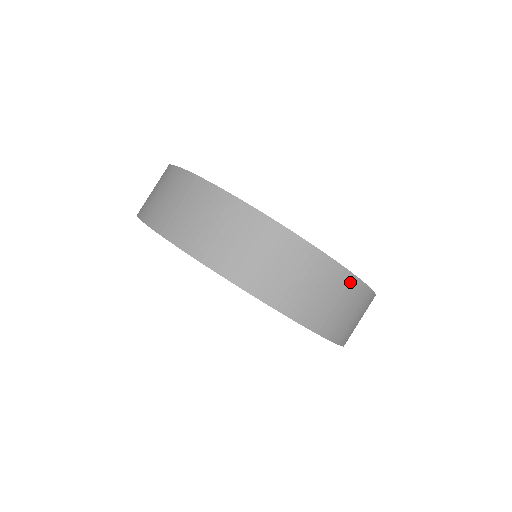
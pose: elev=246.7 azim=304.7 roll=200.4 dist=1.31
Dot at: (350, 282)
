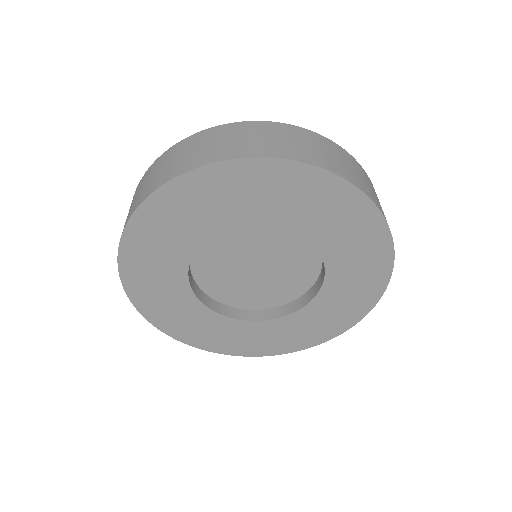
Dot at: (319, 138)
